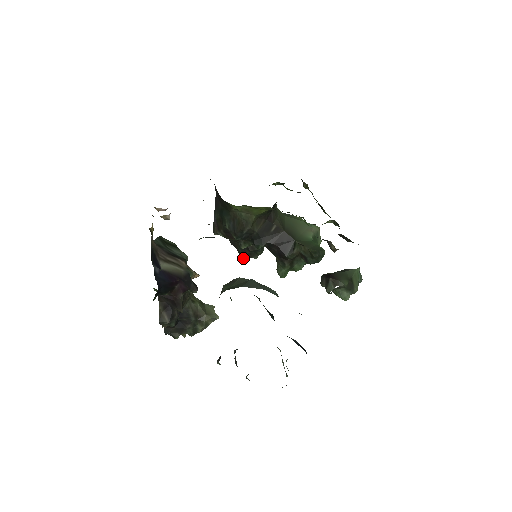
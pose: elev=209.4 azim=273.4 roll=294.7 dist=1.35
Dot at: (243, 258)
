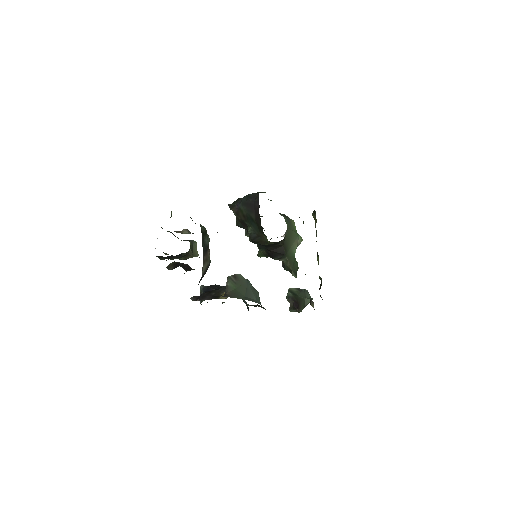
Dot at: (238, 226)
